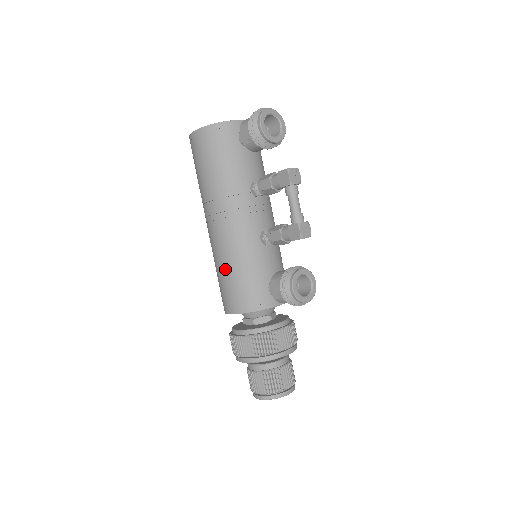
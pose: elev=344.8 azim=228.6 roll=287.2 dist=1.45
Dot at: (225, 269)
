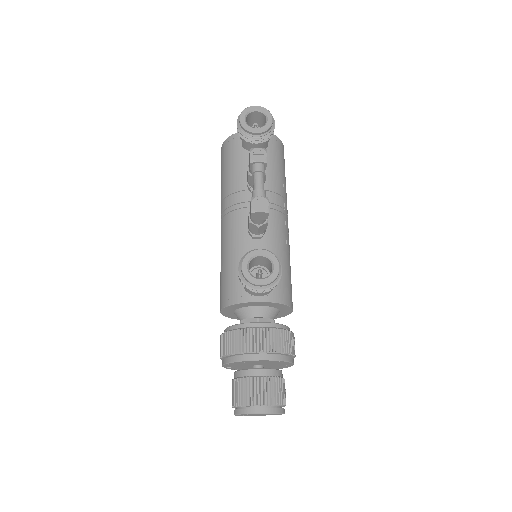
Dot at: occluded
